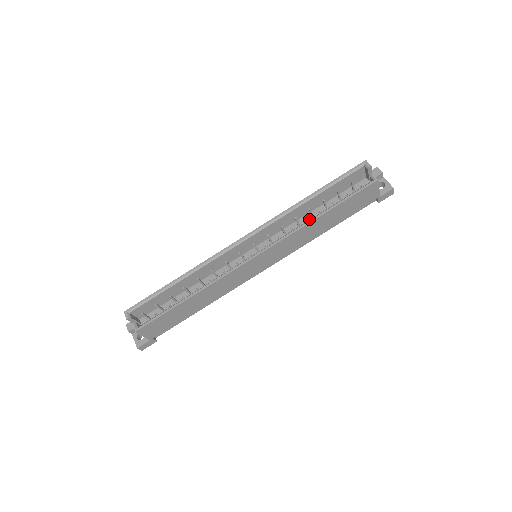
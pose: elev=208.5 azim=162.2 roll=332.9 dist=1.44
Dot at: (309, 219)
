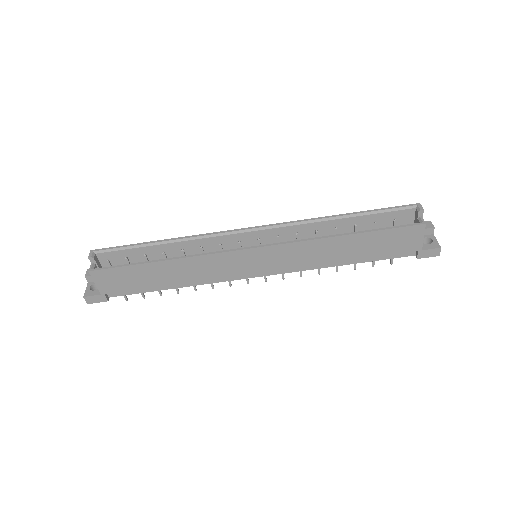
Dot at: occluded
